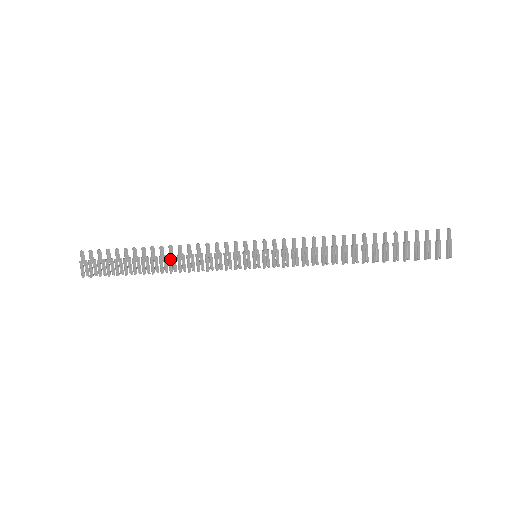
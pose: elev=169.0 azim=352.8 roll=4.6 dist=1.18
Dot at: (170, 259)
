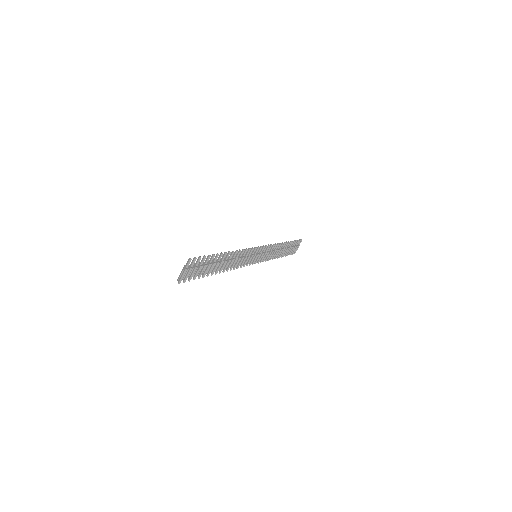
Dot at: (229, 262)
